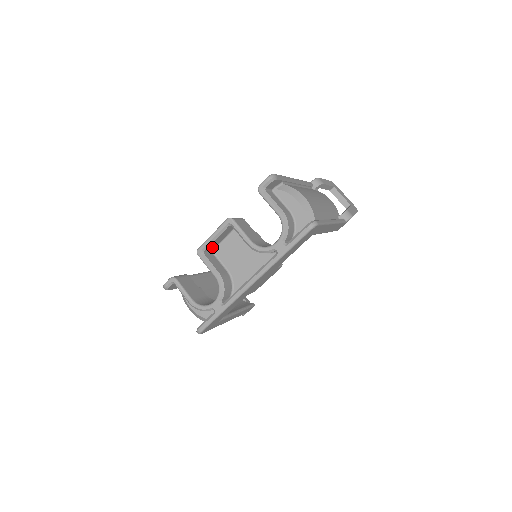
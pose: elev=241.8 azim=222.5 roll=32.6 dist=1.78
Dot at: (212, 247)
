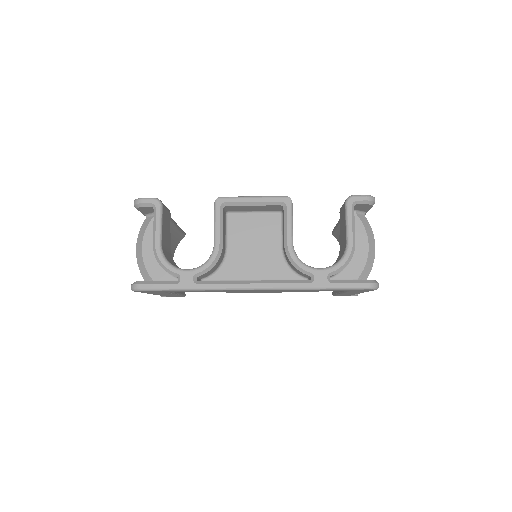
Dot at: (234, 208)
